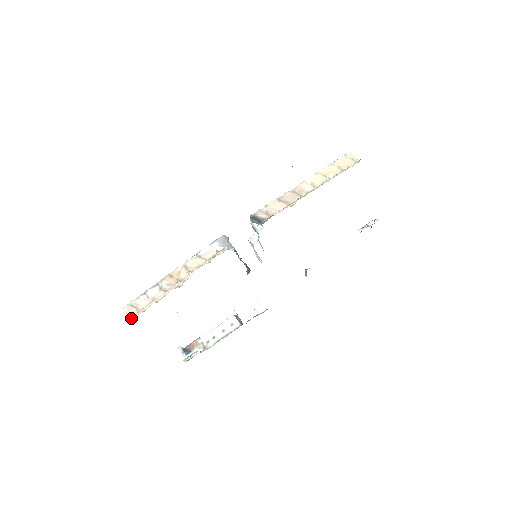
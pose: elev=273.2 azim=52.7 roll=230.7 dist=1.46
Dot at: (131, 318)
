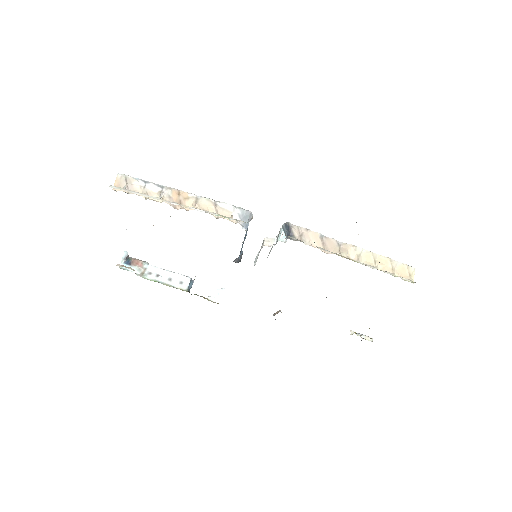
Dot at: (114, 186)
